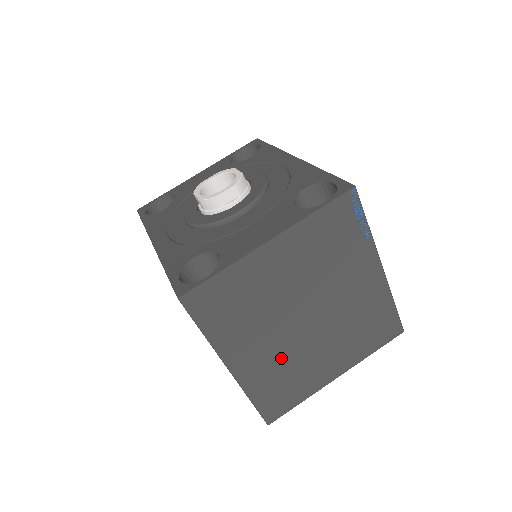
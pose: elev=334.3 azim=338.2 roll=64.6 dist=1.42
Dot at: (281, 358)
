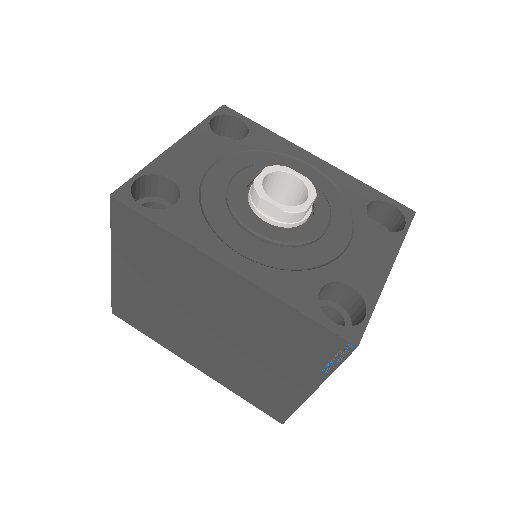
Dot at: occluded
